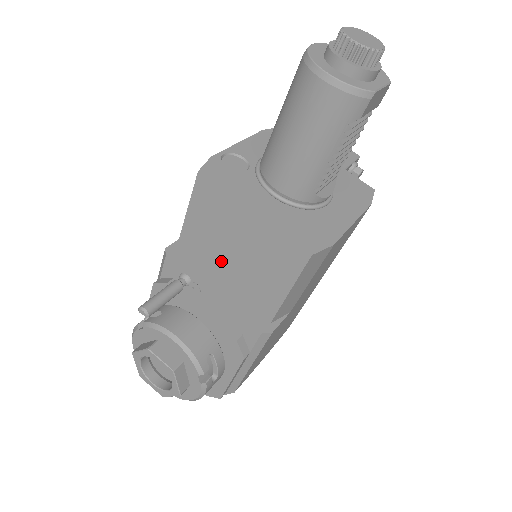
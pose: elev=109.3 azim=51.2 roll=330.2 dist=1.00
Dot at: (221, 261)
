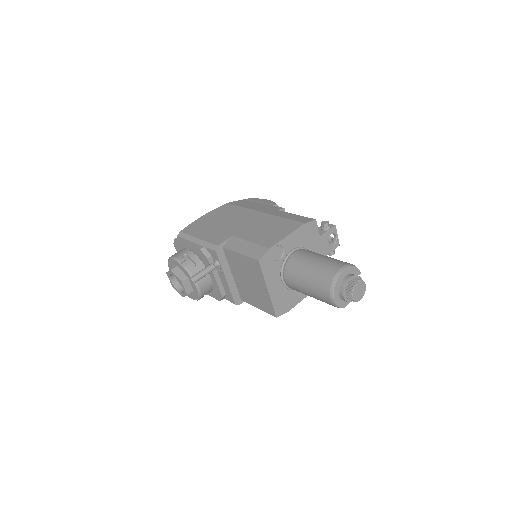
Dot at: (240, 274)
